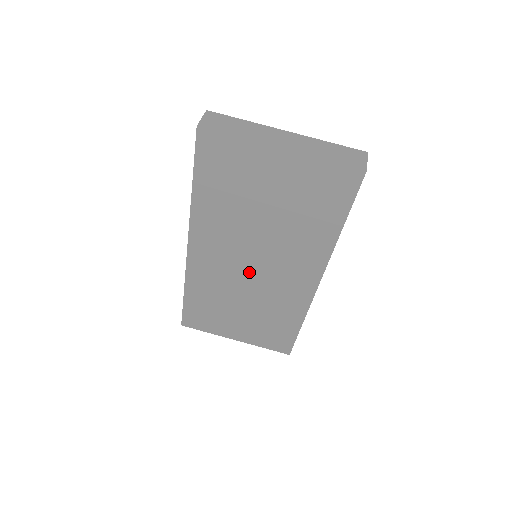
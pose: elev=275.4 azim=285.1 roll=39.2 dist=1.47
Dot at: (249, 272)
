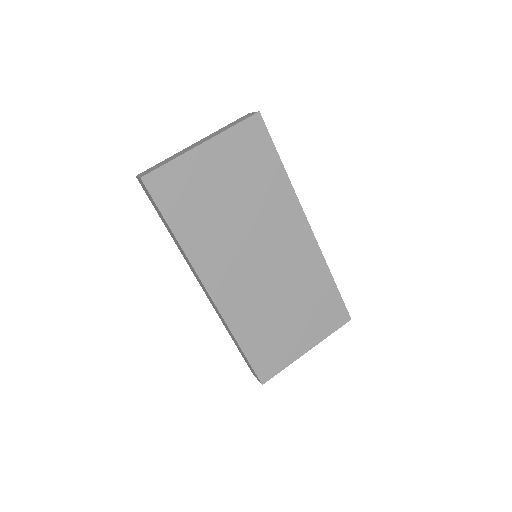
Dot at: (263, 268)
